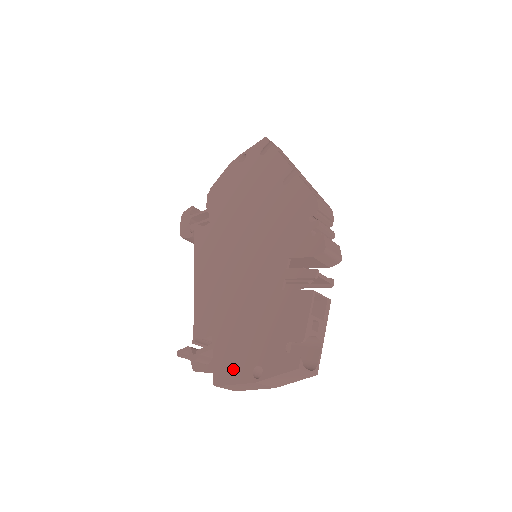
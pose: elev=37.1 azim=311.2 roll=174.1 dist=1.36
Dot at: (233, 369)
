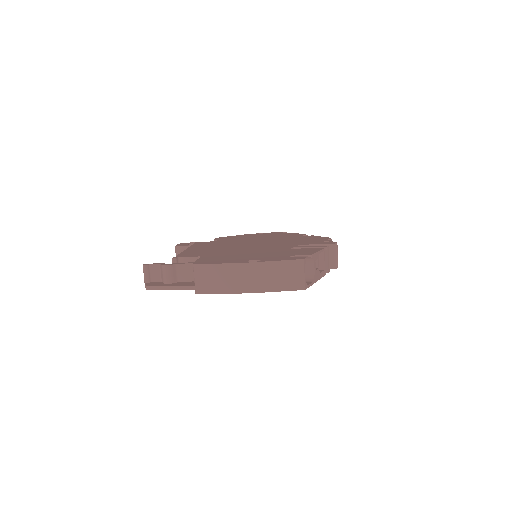
Dot at: (223, 260)
